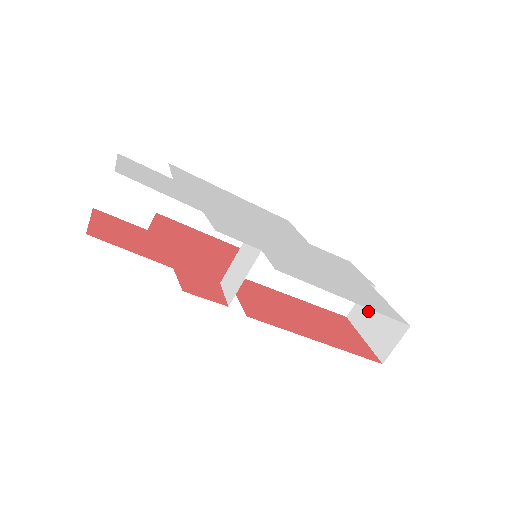
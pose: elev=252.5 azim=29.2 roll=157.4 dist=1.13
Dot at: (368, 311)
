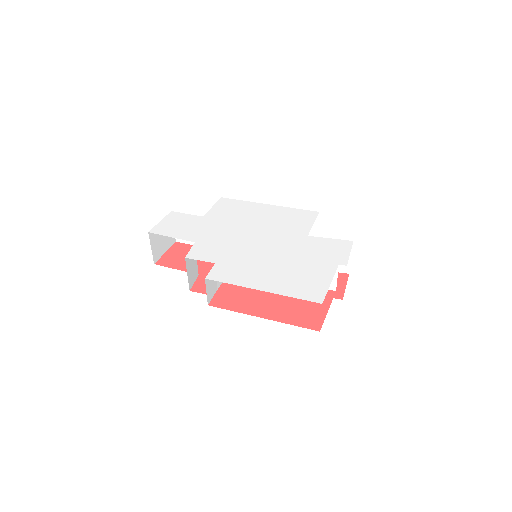
Dot at: occluded
